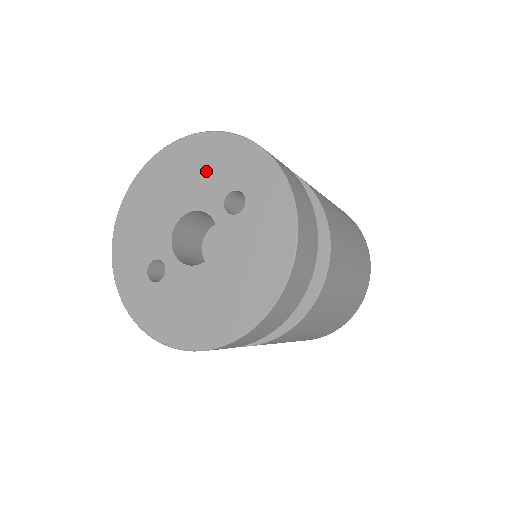
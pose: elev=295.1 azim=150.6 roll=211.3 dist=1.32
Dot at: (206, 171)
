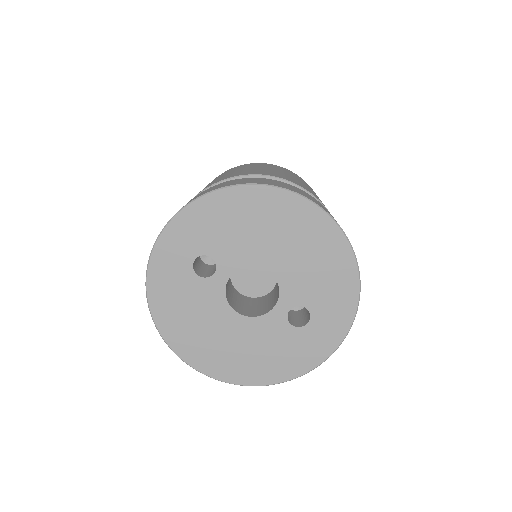
Dot at: (317, 275)
